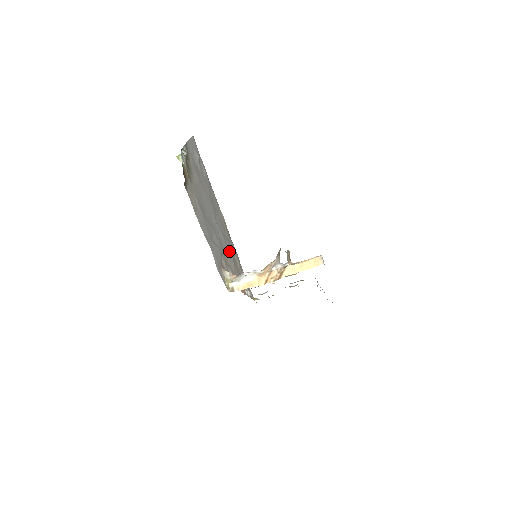
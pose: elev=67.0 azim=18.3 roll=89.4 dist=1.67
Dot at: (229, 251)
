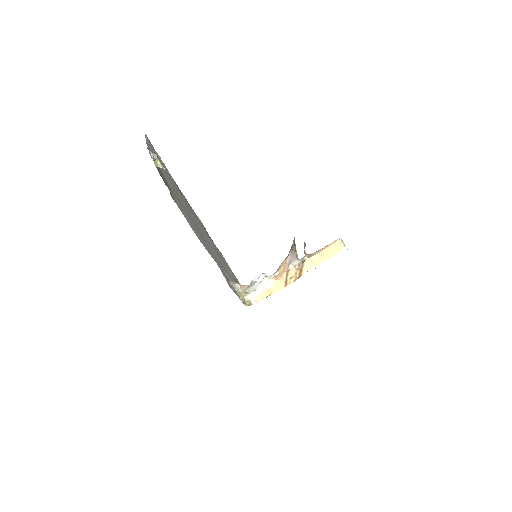
Dot at: occluded
